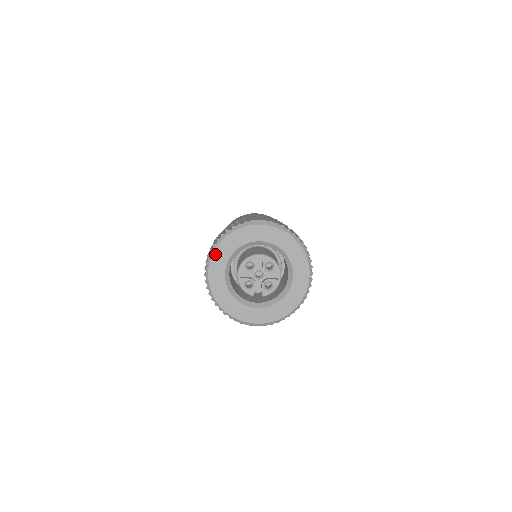
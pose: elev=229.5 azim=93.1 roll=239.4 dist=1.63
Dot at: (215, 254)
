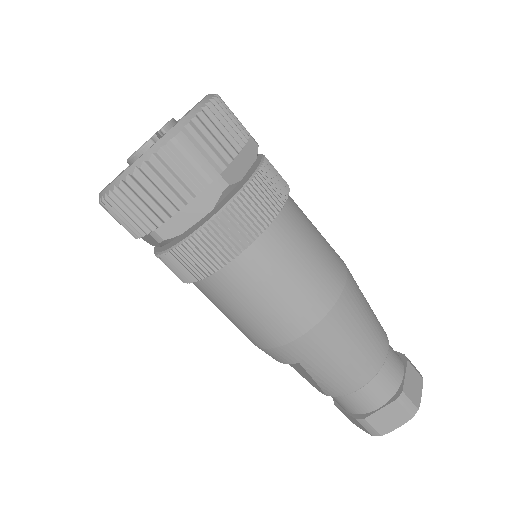
Dot at: occluded
